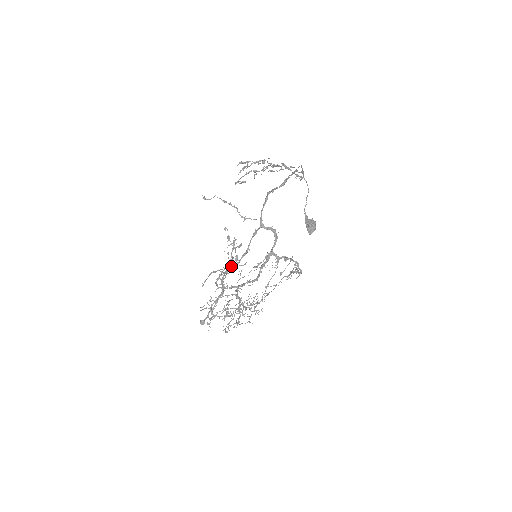
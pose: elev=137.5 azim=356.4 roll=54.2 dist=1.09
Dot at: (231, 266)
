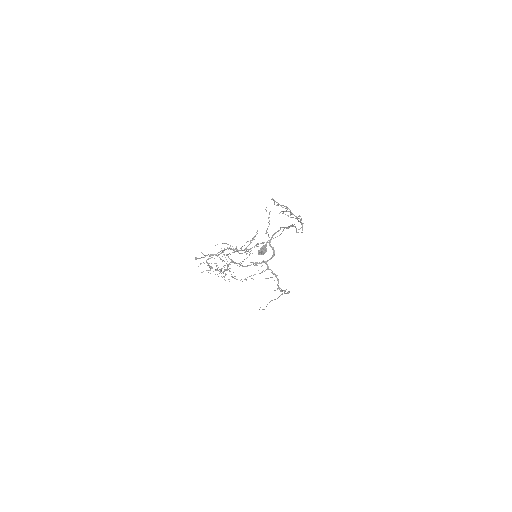
Dot at: (237, 249)
